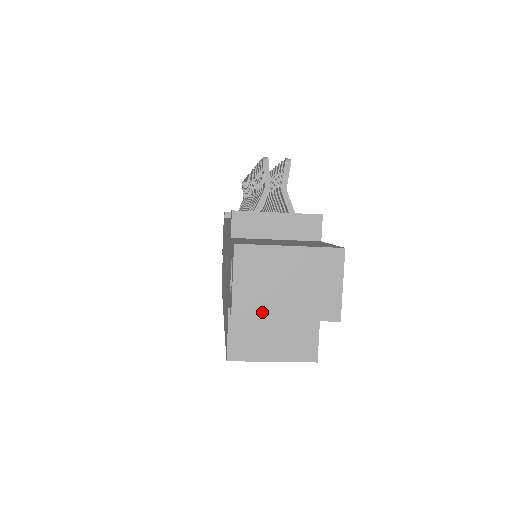
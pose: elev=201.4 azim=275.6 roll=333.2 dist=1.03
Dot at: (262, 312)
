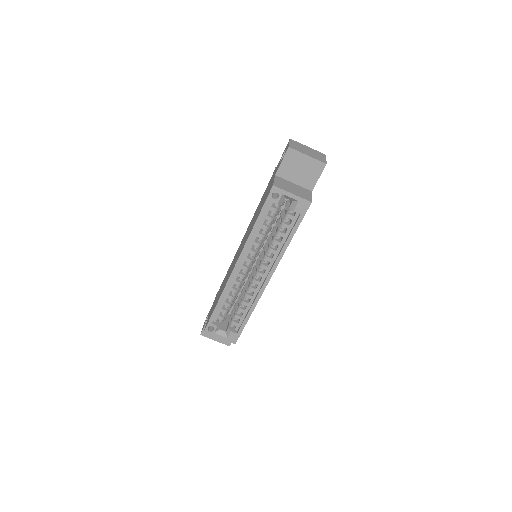
Dot at: (299, 151)
